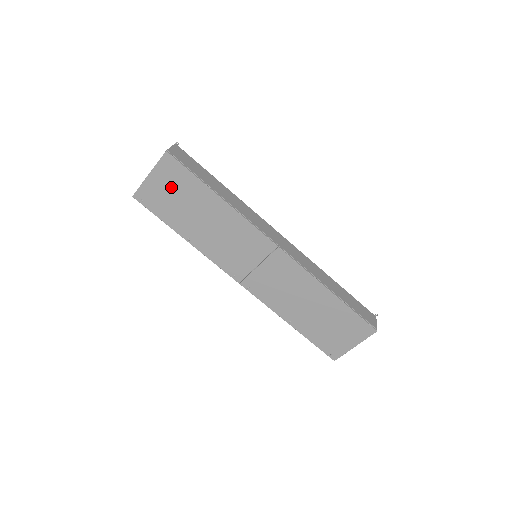
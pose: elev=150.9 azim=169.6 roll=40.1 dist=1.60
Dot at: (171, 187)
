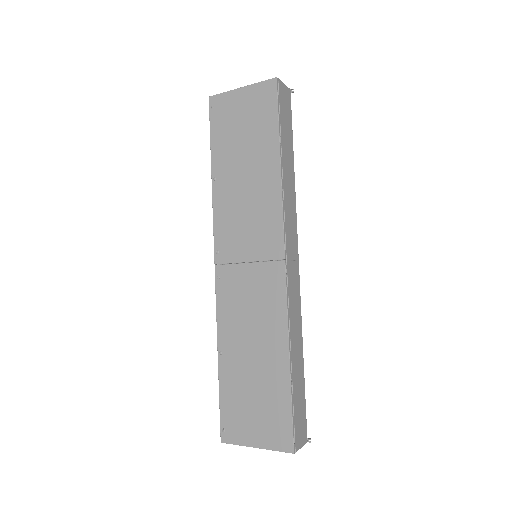
Dot at: (248, 115)
